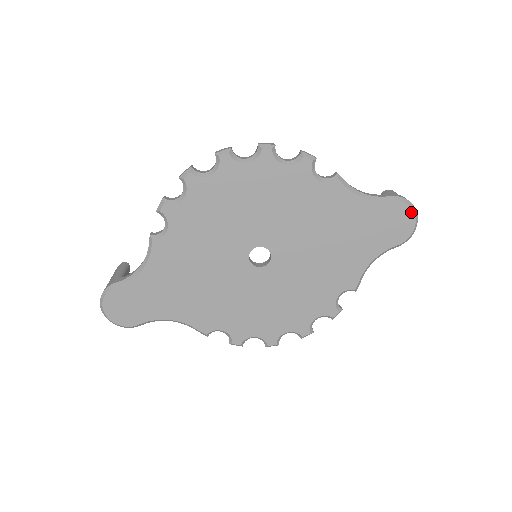
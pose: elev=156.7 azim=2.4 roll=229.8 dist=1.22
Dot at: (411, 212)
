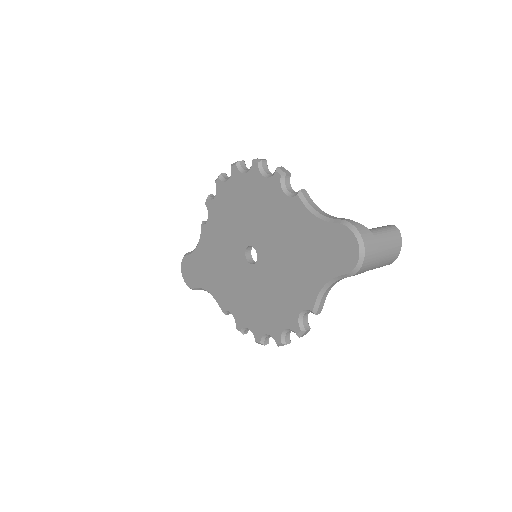
Dot at: (355, 240)
